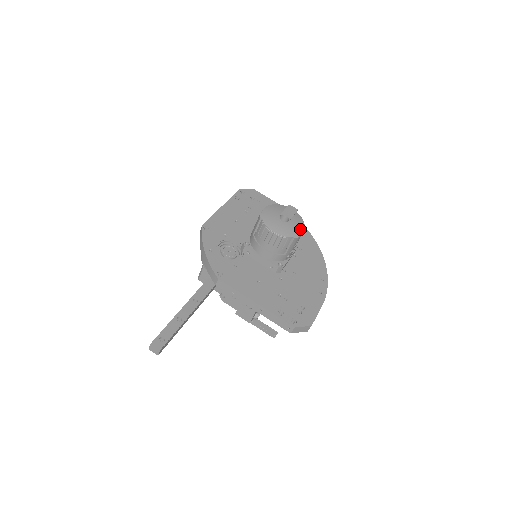
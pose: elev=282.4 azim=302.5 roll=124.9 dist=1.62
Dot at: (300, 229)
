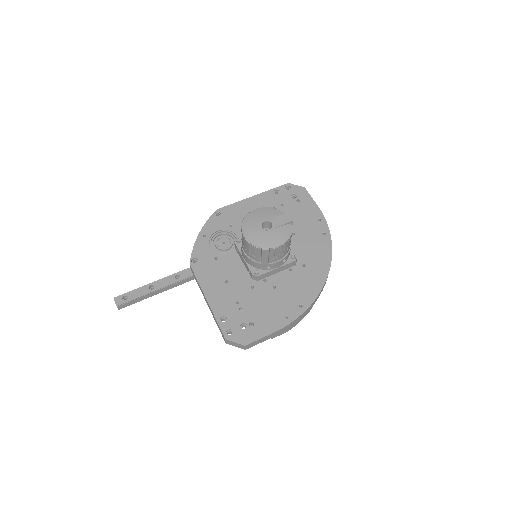
Dot at: (277, 242)
